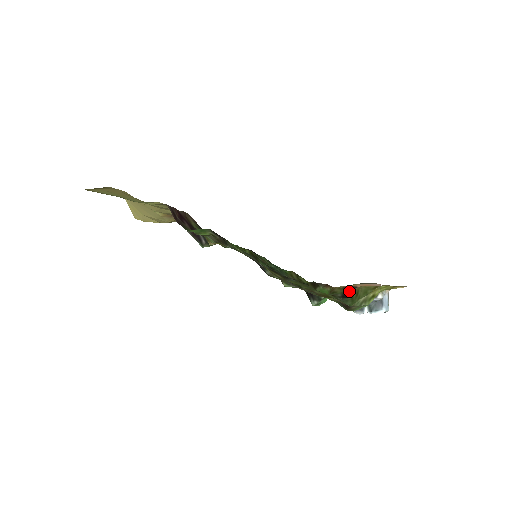
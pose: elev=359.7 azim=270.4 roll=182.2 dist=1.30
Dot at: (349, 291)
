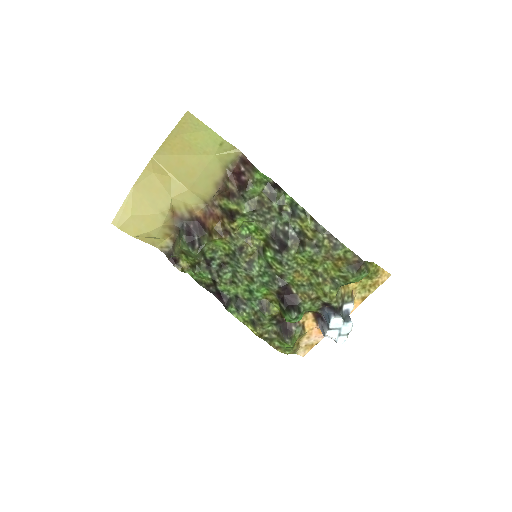
Dot at: (319, 313)
